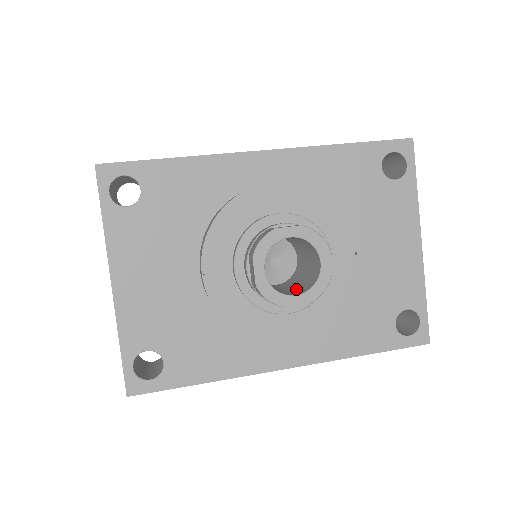
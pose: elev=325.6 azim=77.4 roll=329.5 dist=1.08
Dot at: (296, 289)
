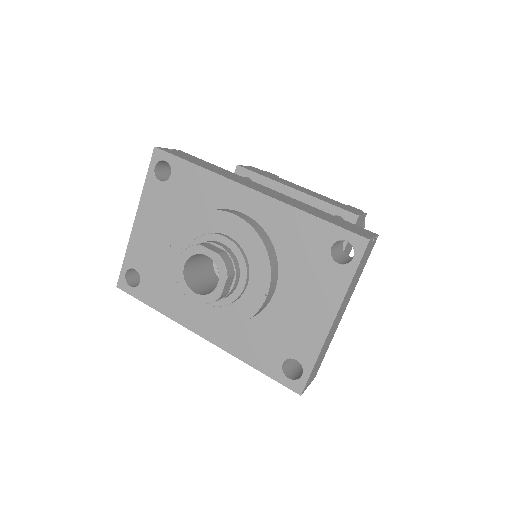
Dot at: (209, 290)
